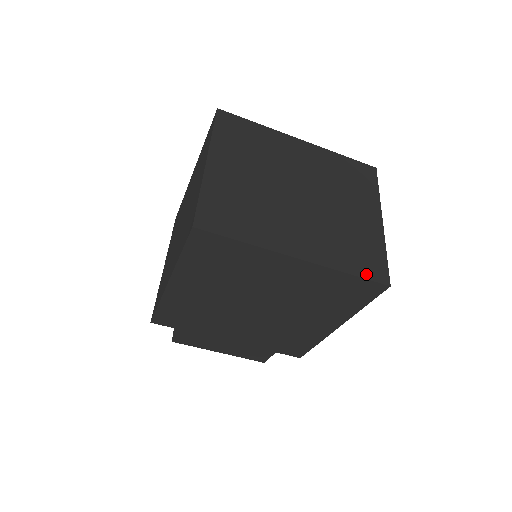
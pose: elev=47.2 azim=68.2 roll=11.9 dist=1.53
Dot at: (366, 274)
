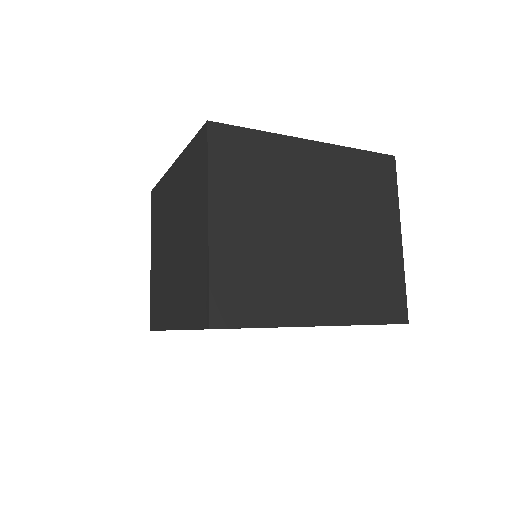
Dot at: (386, 318)
